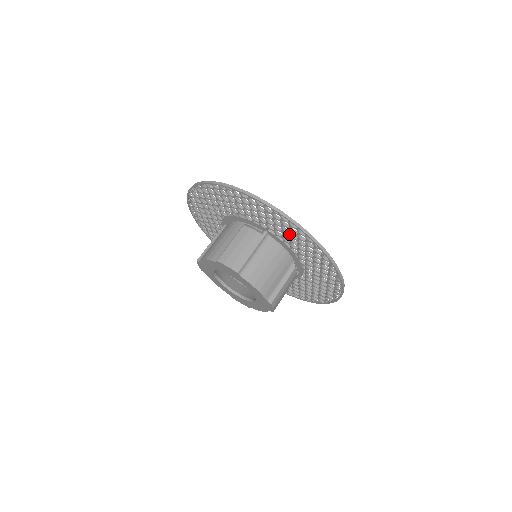
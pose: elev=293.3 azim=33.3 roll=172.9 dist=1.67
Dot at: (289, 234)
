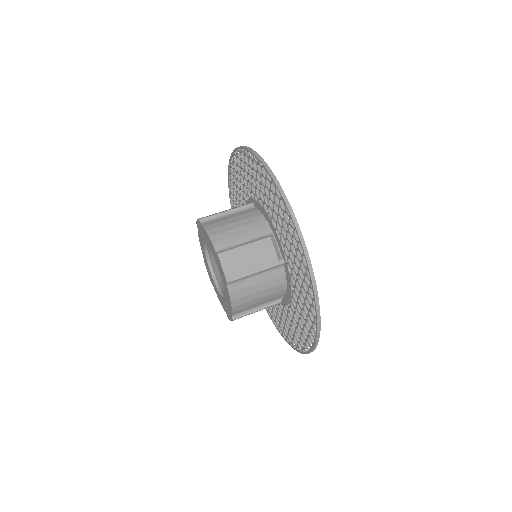
Dot at: (253, 177)
